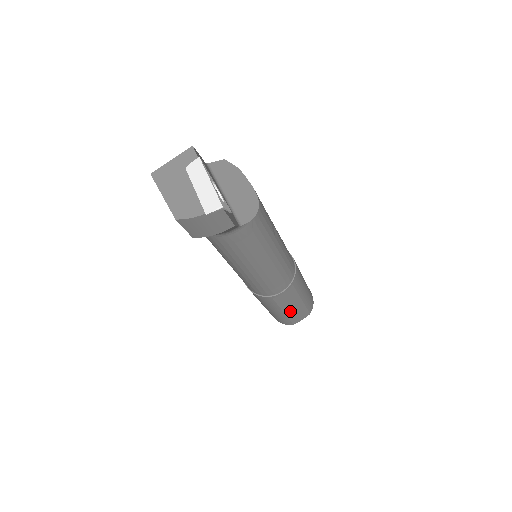
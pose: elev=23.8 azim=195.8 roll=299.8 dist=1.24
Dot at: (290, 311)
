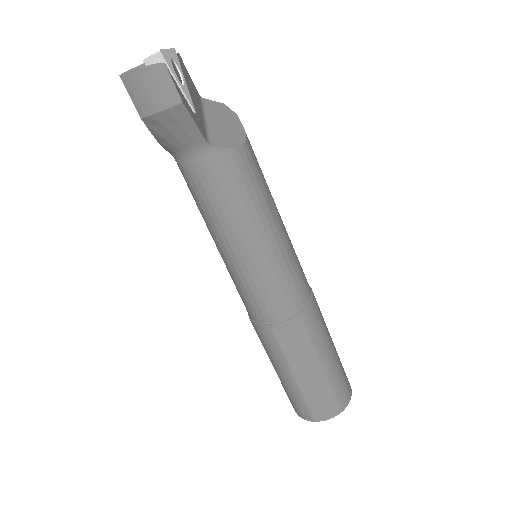
Dot at: (305, 382)
